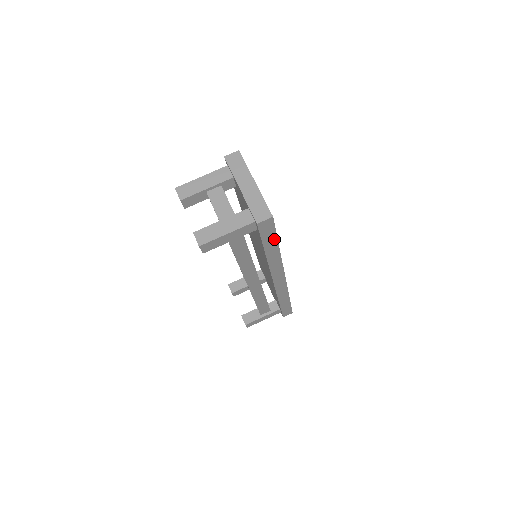
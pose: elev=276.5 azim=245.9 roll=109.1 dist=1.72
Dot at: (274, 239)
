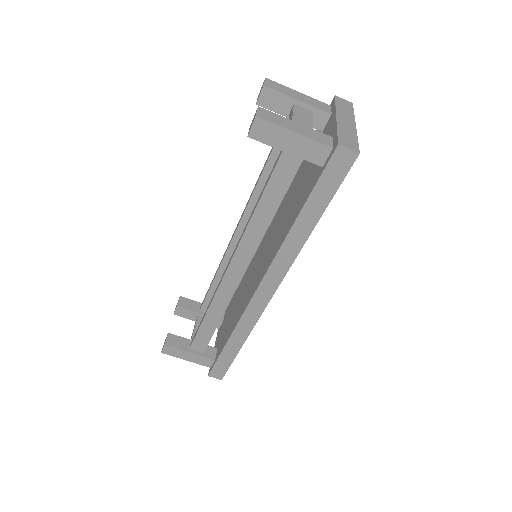
Dot at: (325, 201)
